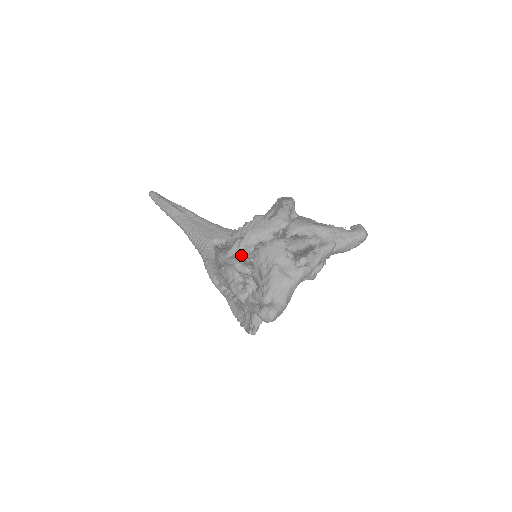
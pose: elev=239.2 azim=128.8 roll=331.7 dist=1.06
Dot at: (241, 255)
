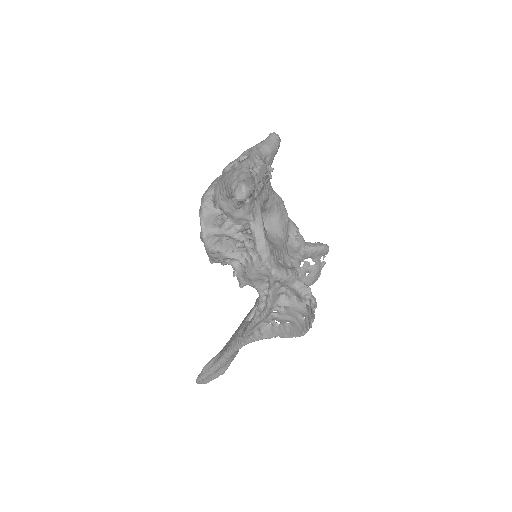
Dot at: (212, 217)
